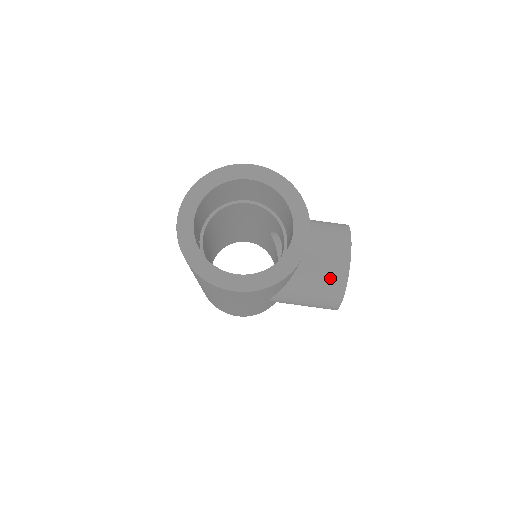
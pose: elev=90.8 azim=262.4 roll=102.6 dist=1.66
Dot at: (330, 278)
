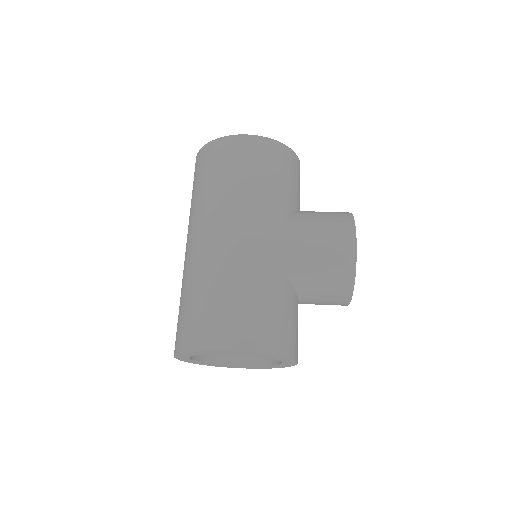
Dot at: (333, 212)
